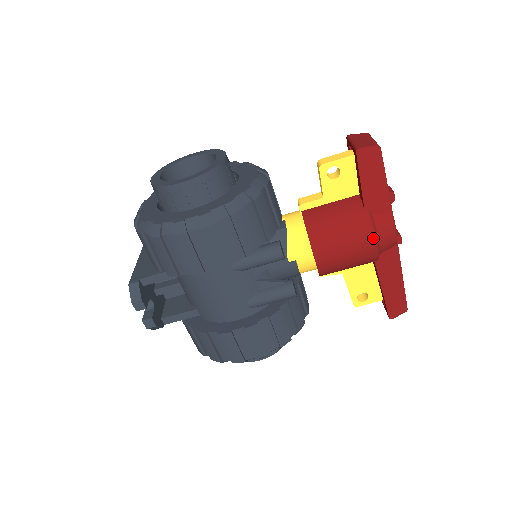
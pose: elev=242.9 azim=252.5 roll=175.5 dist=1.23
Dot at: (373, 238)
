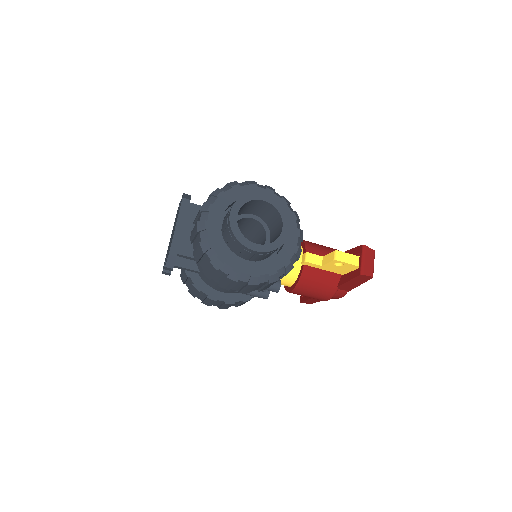
Dot at: (329, 299)
